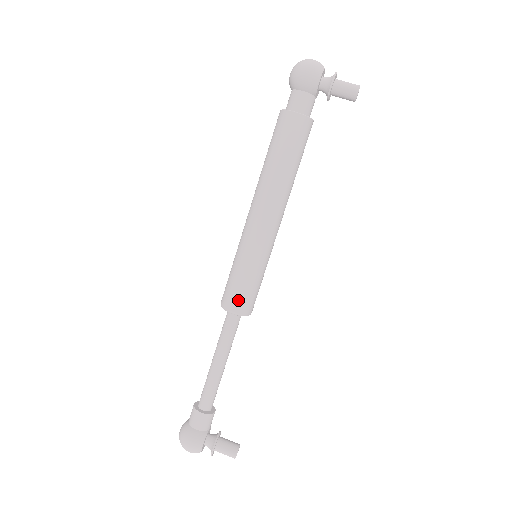
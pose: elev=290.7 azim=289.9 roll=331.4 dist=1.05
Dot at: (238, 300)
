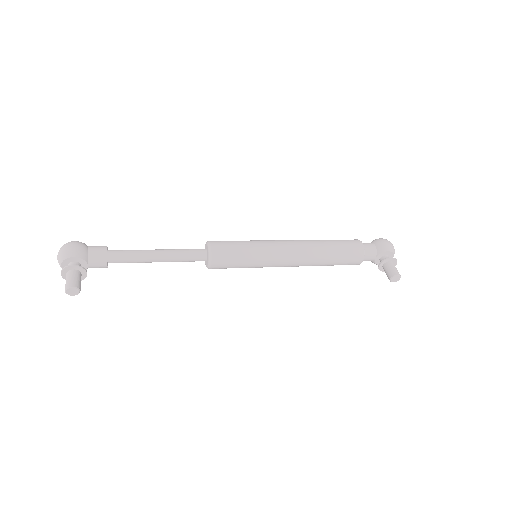
Dot at: (222, 246)
